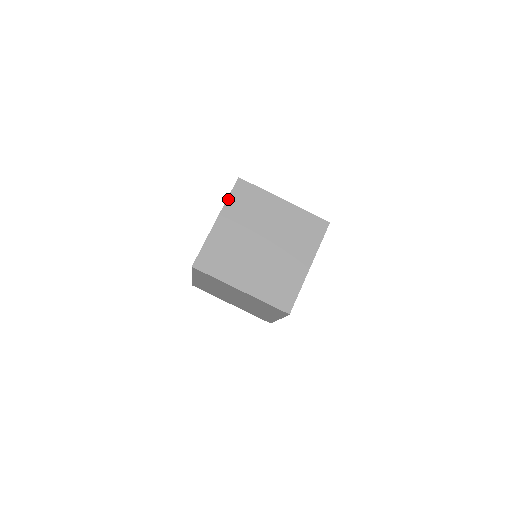
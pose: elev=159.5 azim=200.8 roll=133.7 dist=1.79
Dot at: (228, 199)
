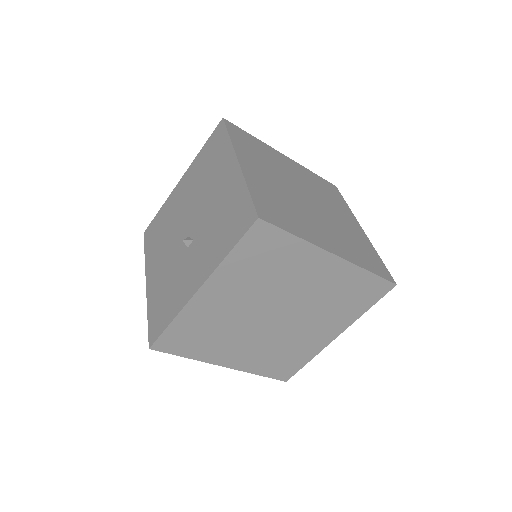
Dot at: (231, 138)
